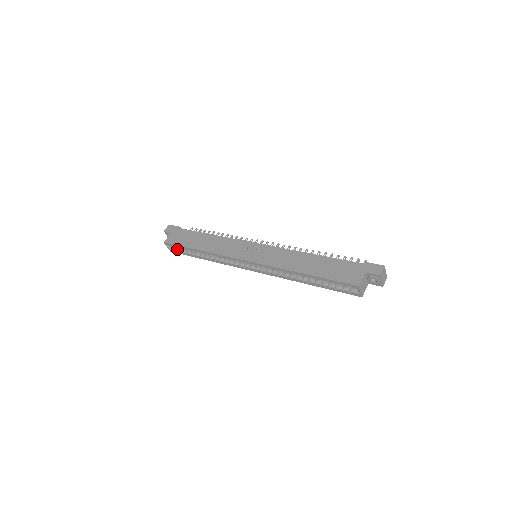
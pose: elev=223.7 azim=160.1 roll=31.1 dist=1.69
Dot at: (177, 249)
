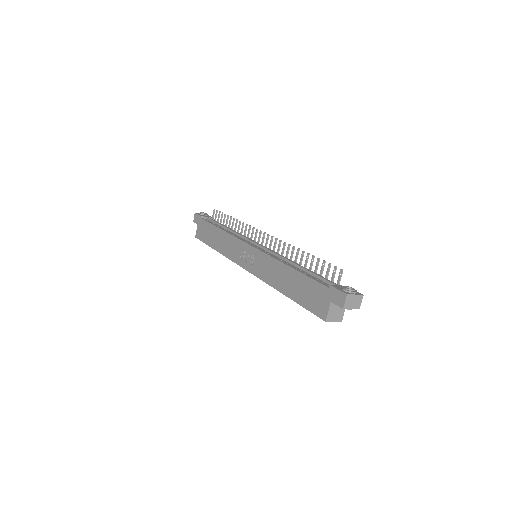
Dot at: occluded
